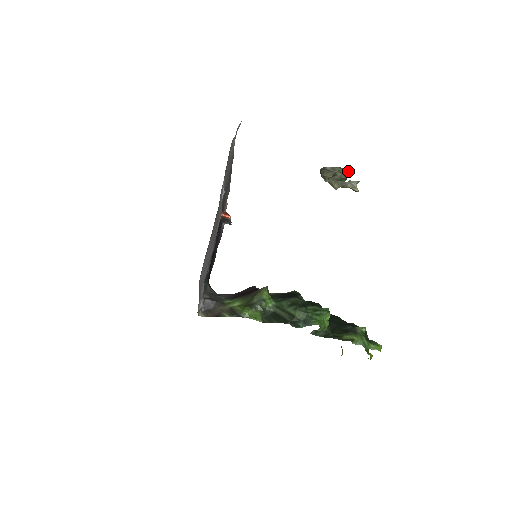
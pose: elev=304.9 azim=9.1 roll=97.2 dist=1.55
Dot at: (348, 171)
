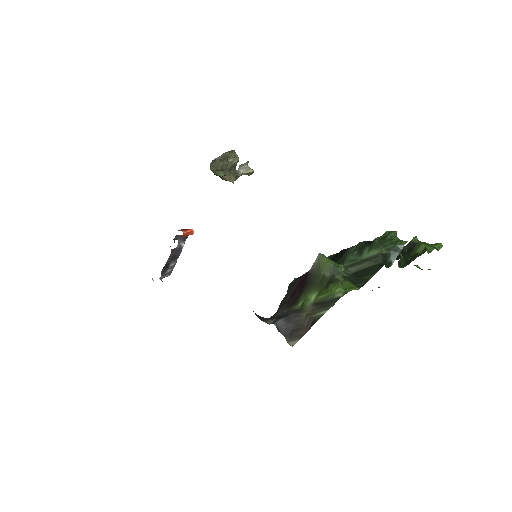
Dot at: (235, 153)
